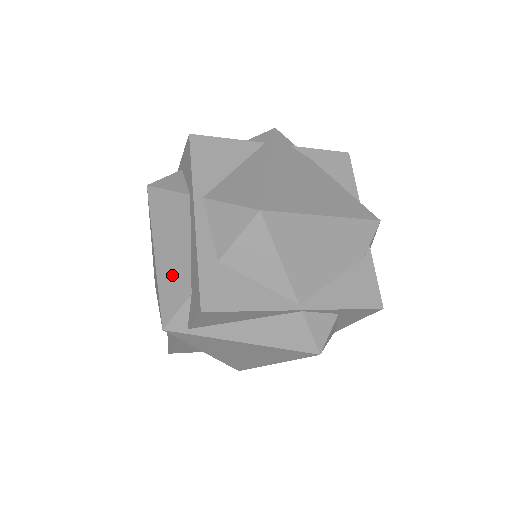
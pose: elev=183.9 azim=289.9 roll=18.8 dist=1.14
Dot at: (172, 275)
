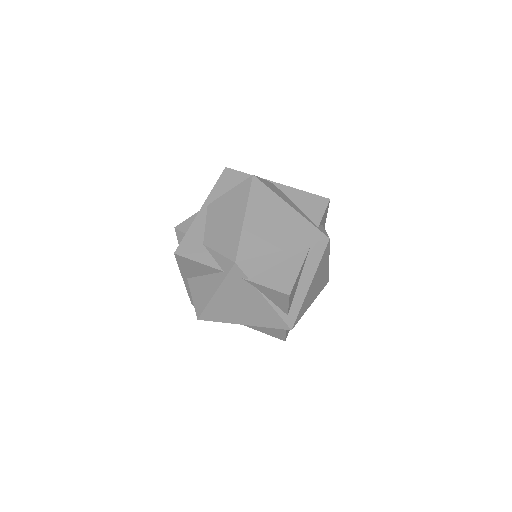
Dot at: occluded
